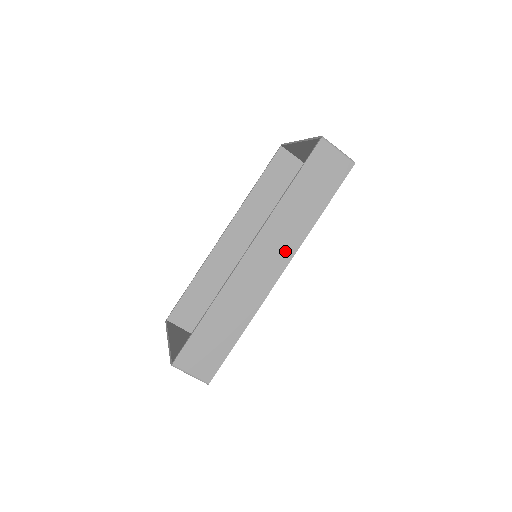
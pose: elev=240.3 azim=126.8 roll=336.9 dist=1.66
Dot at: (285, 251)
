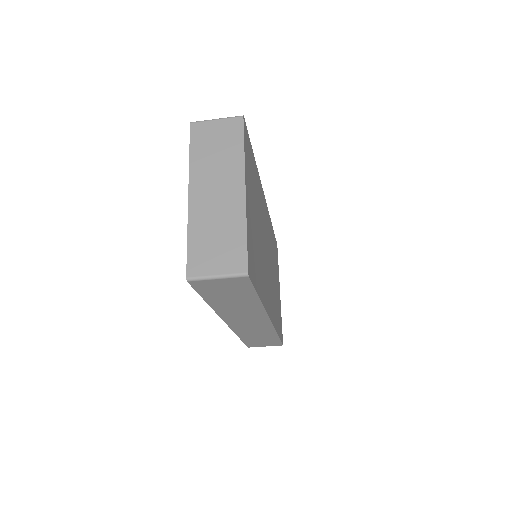
Dot at: (256, 316)
